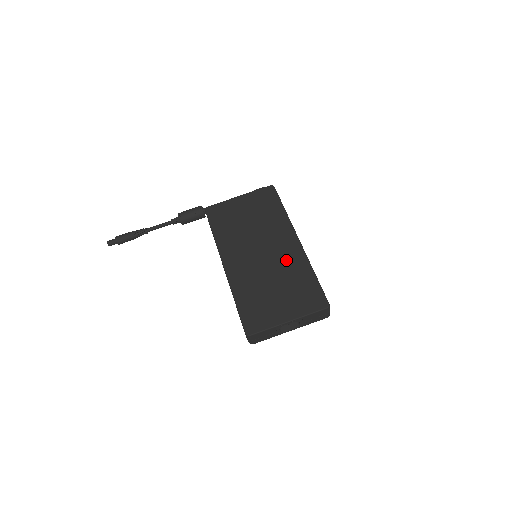
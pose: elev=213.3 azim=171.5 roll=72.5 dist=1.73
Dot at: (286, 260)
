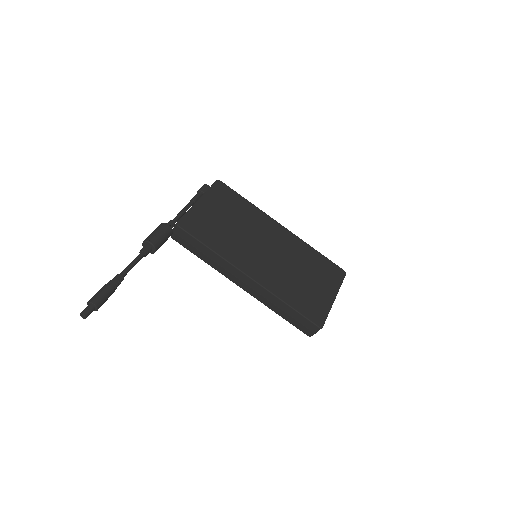
Dot at: (291, 248)
